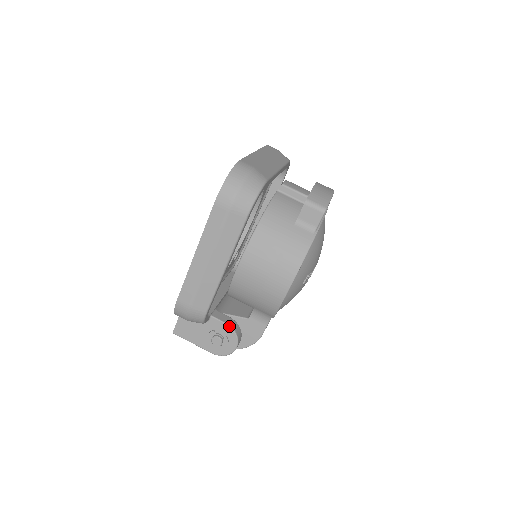
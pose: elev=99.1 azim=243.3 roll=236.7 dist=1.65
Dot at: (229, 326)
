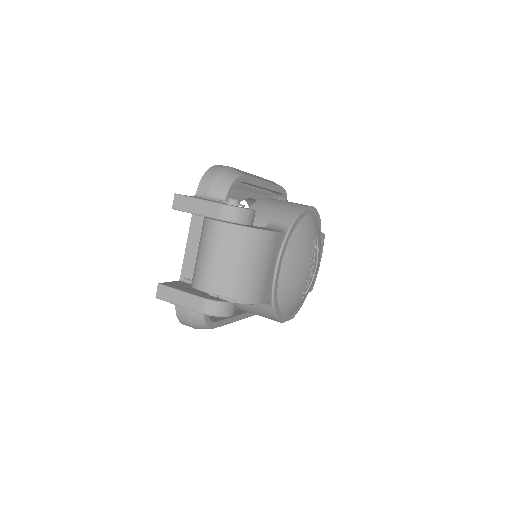
Dot at: occluded
